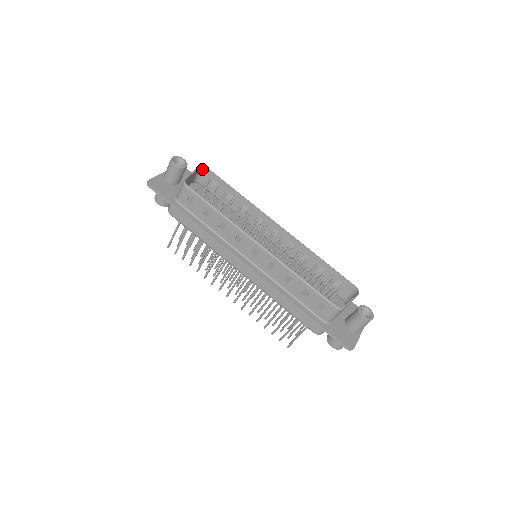
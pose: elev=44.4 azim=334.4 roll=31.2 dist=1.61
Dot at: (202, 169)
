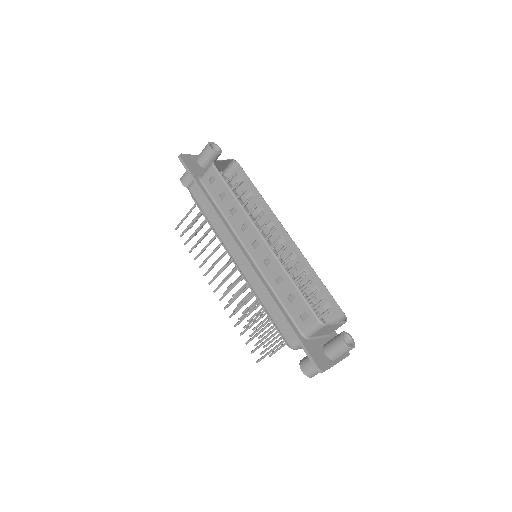
Dot at: (234, 164)
